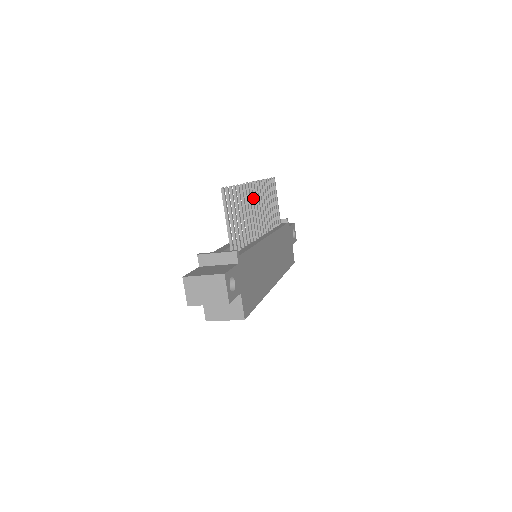
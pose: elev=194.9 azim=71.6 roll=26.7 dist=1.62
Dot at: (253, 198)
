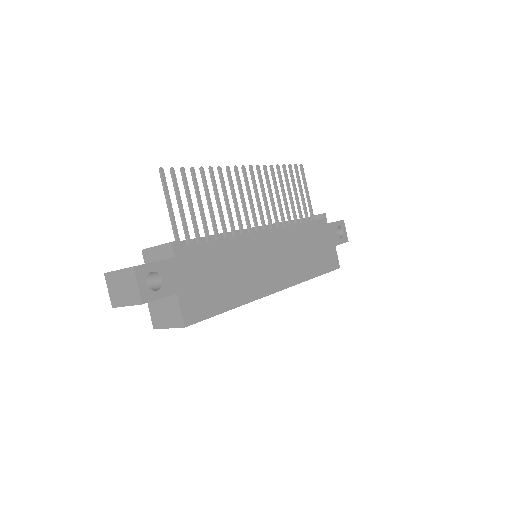
Dot at: (240, 185)
